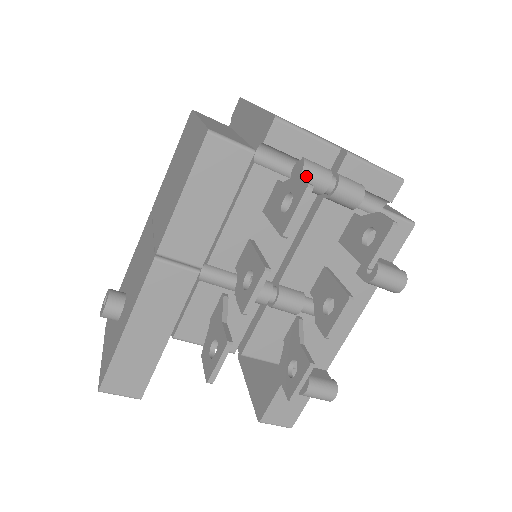
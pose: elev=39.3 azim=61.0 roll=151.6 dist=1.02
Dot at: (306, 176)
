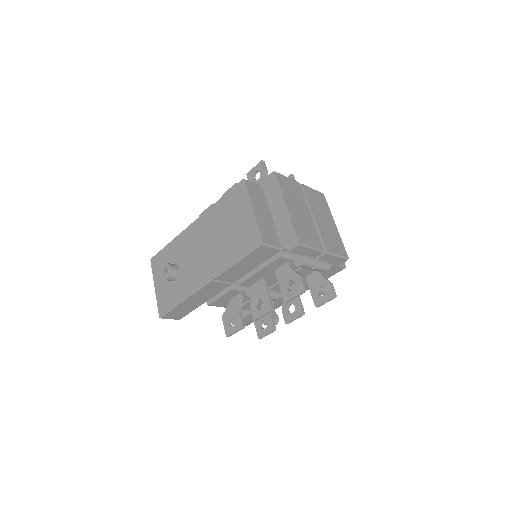
Dot at: (303, 266)
